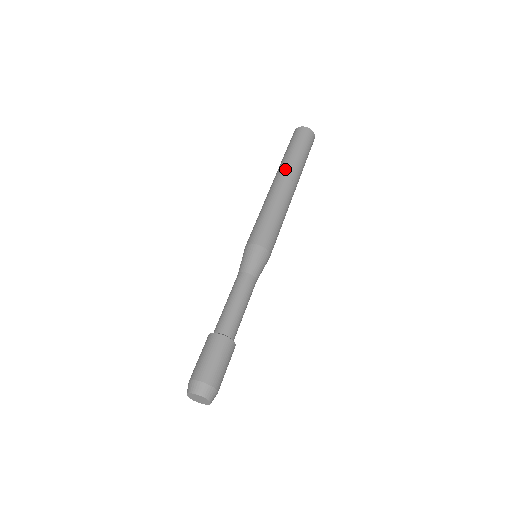
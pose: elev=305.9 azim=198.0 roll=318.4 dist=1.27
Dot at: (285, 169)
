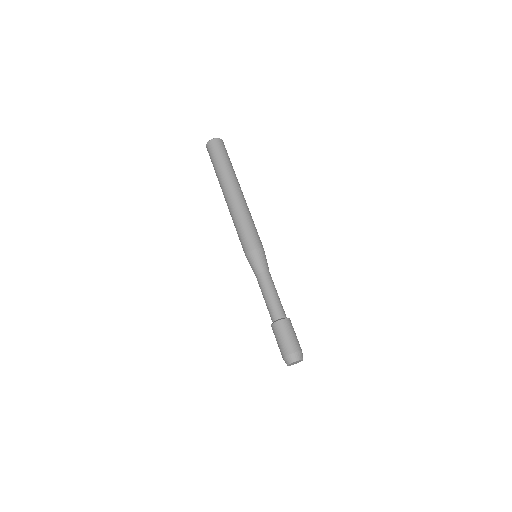
Dot at: (231, 181)
